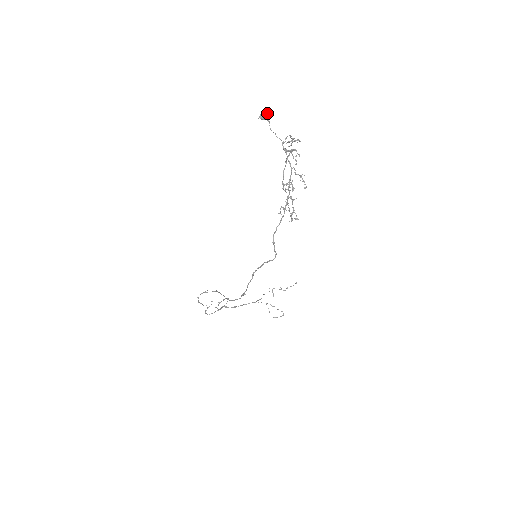
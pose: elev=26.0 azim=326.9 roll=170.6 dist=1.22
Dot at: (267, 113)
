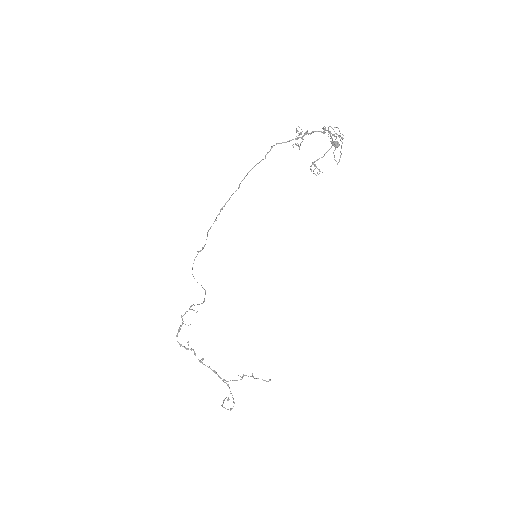
Dot at: (338, 142)
